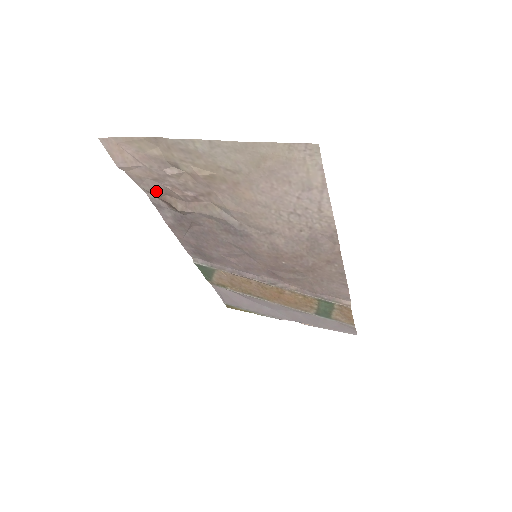
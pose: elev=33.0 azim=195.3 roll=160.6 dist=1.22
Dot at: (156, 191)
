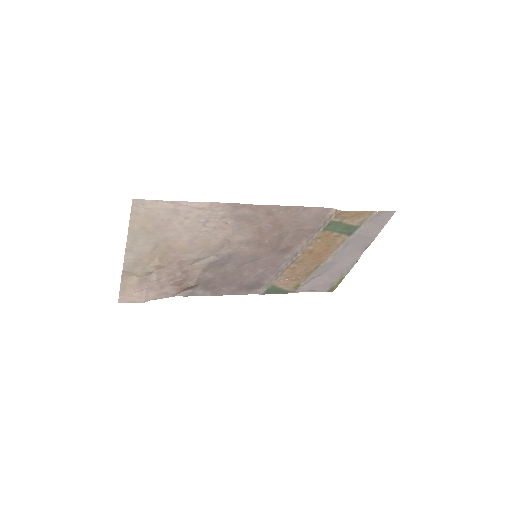
Dot at: (174, 291)
